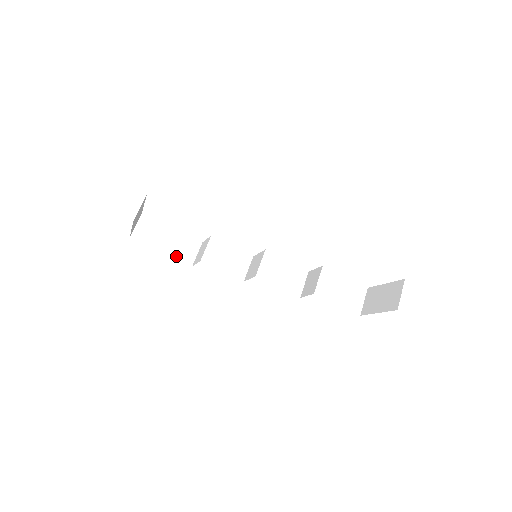
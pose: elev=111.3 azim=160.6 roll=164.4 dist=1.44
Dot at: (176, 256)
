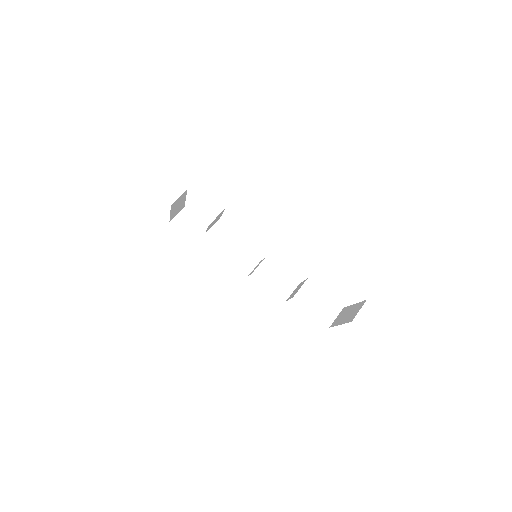
Dot at: (200, 247)
